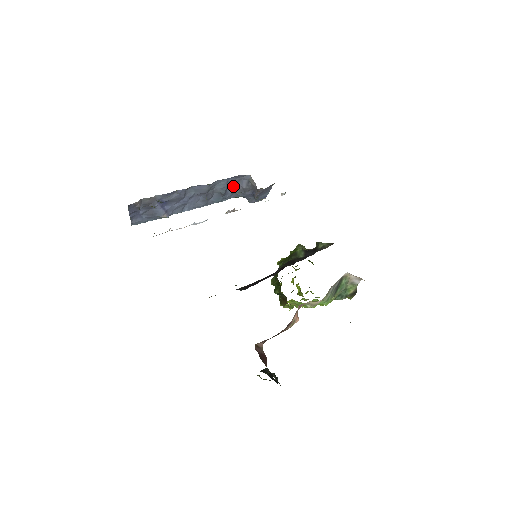
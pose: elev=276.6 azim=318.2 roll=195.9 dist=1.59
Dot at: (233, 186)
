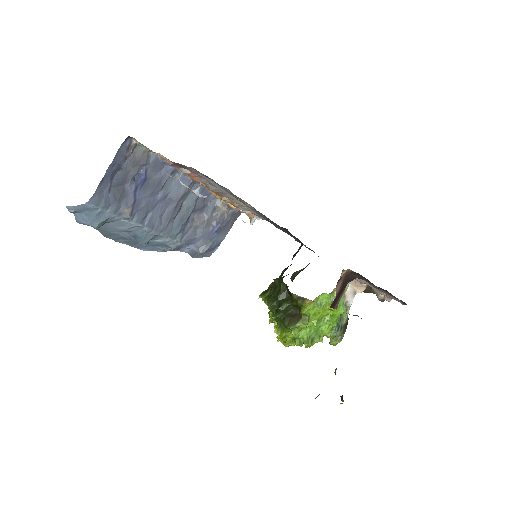
Dot at: (196, 214)
